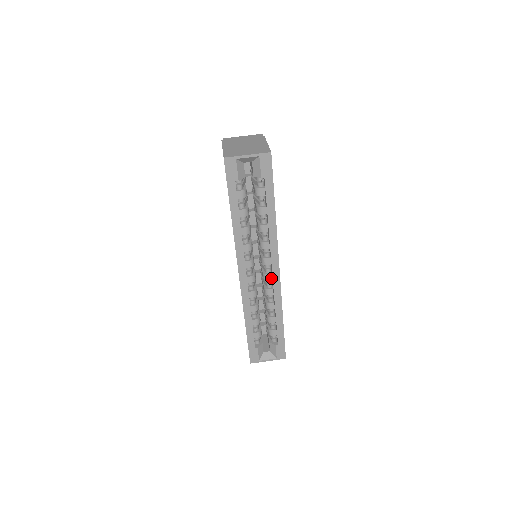
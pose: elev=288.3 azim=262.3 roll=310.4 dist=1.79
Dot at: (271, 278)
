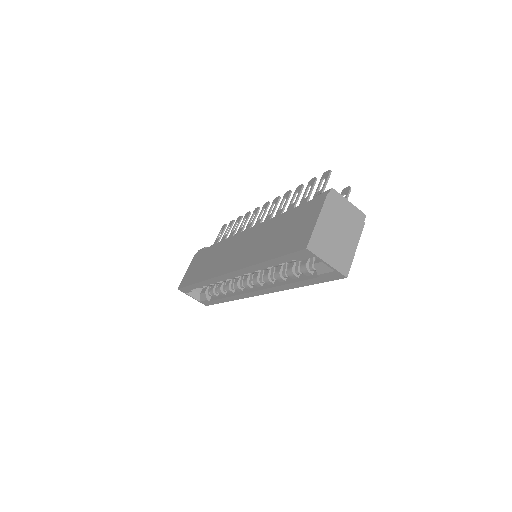
Dot at: (249, 288)
